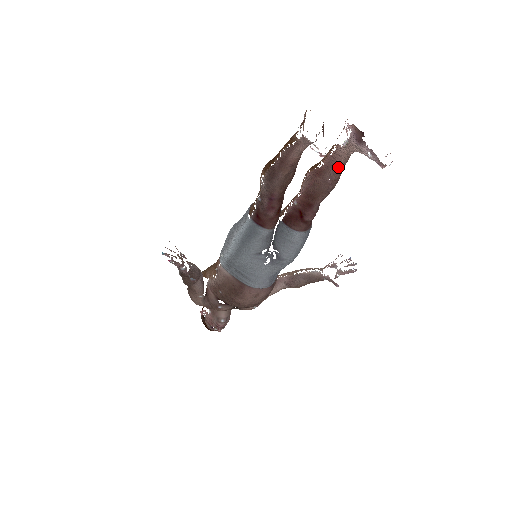
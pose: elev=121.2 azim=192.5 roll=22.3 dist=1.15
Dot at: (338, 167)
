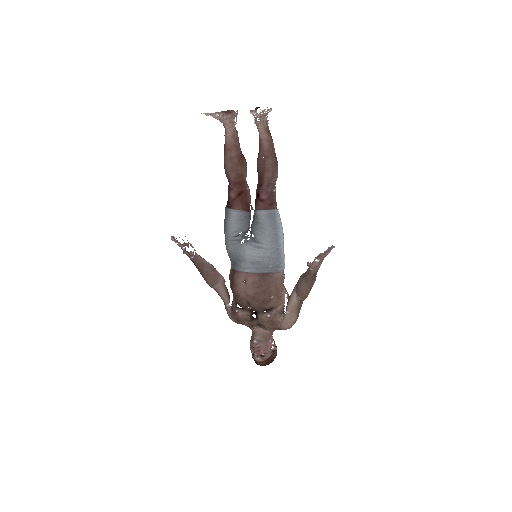
Dot at: (263, 144)
